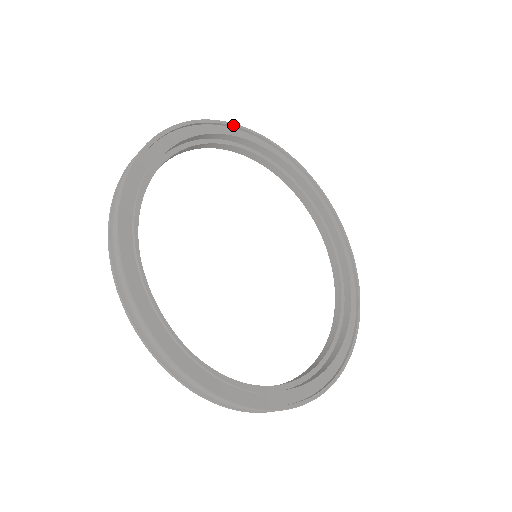
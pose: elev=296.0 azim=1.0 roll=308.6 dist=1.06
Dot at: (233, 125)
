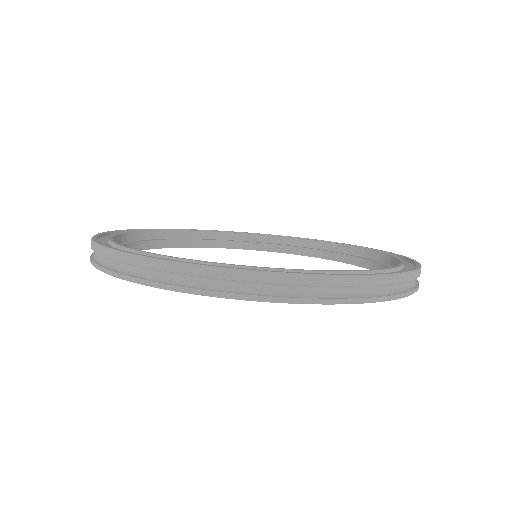
Dot at: (136, 229)
